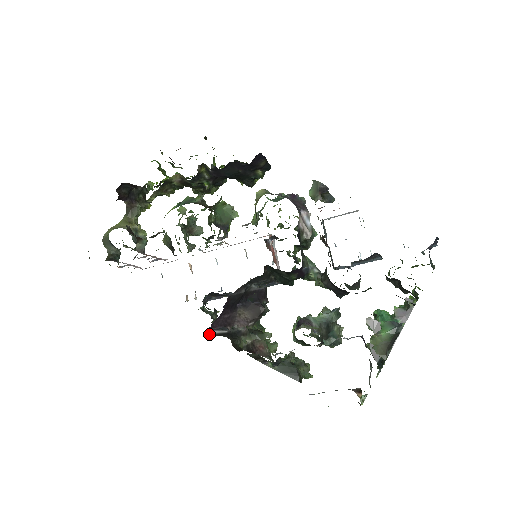
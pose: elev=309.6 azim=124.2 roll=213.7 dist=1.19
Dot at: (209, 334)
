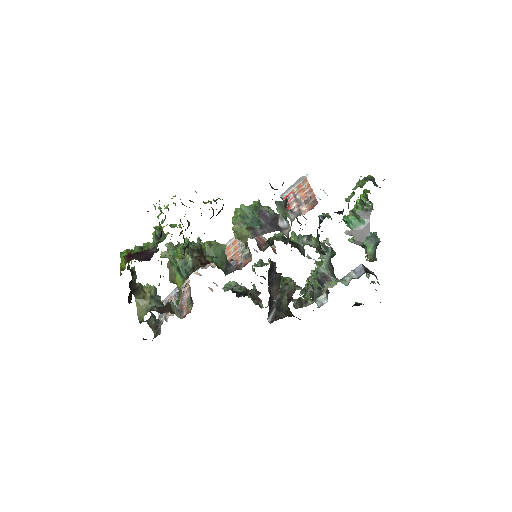
Dot at: (270, 322)
